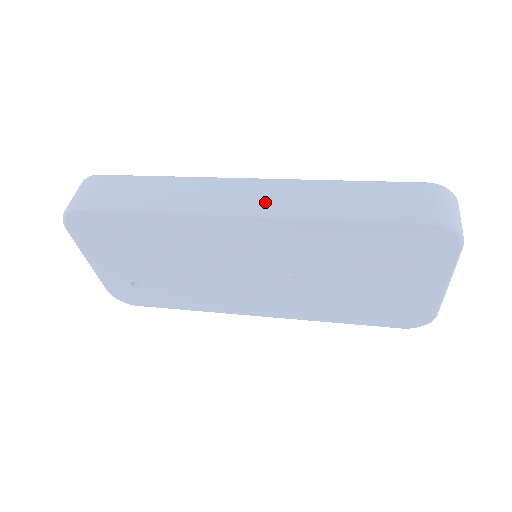
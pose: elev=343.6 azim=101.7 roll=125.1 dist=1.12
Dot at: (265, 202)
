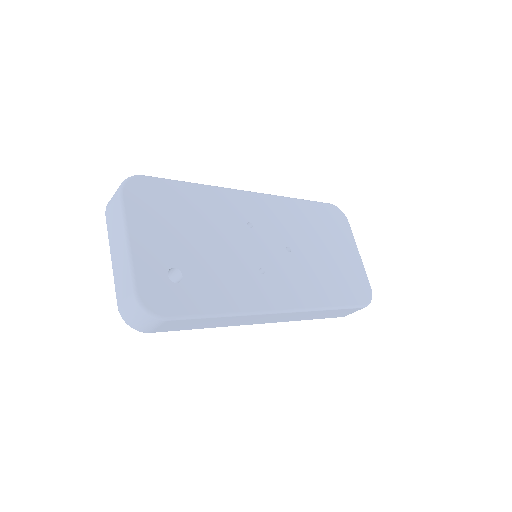
Dot at: occluded
